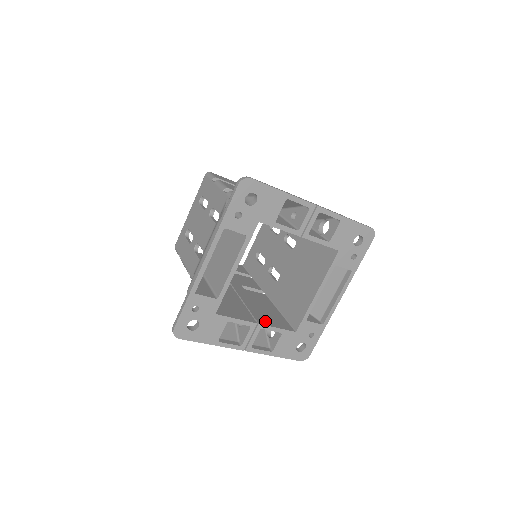
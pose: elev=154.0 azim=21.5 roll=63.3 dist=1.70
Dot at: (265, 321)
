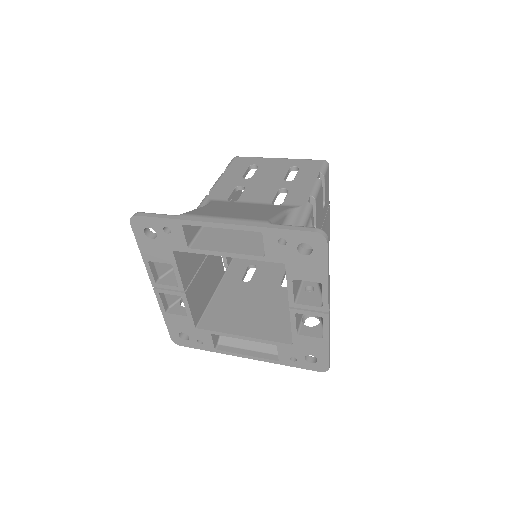
Dot at: (192, 296)
